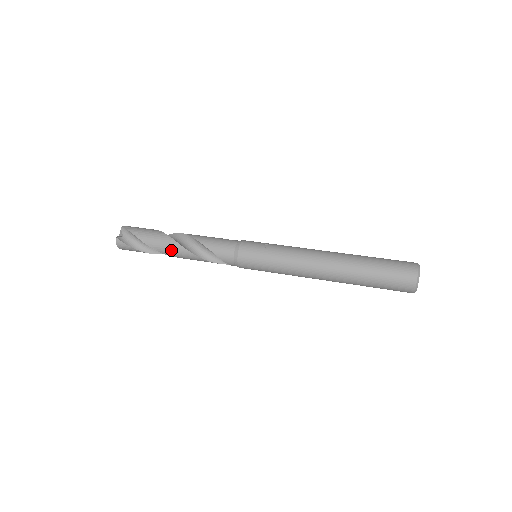
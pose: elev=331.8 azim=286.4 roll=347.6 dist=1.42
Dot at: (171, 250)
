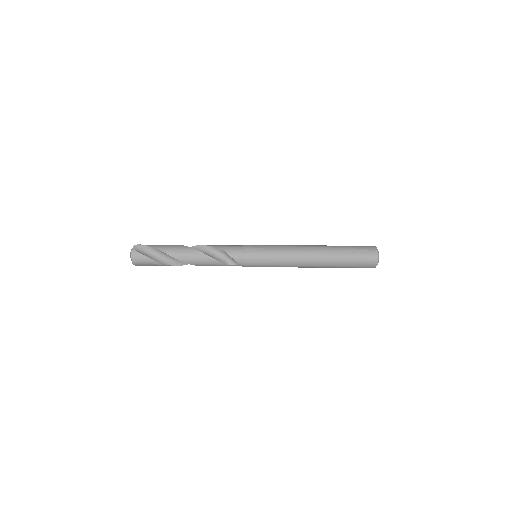
Dot at: (185, 253)
